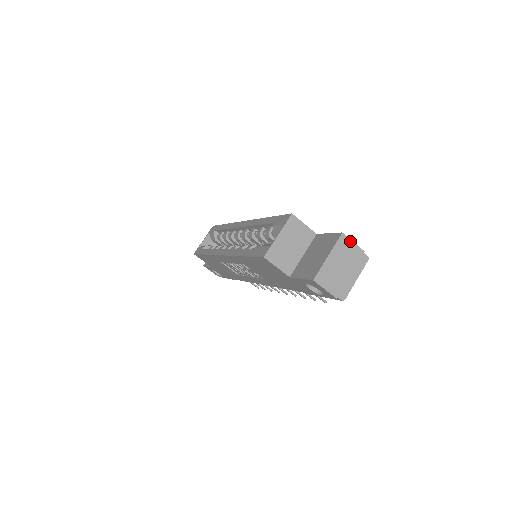
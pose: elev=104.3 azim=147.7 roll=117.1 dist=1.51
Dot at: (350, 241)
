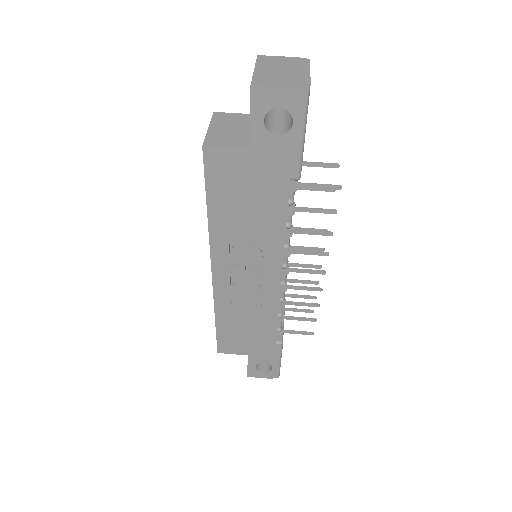
Dot at: (273, 57)
